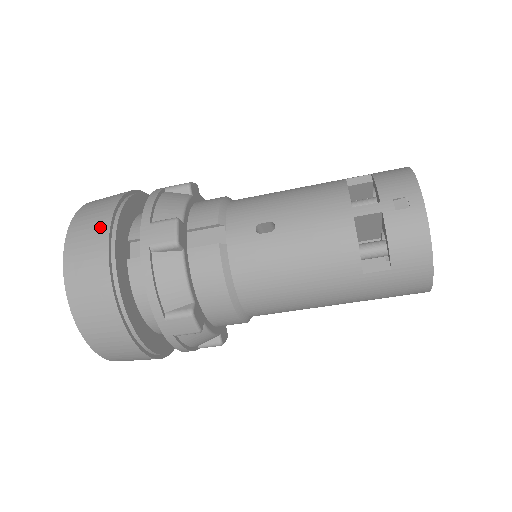
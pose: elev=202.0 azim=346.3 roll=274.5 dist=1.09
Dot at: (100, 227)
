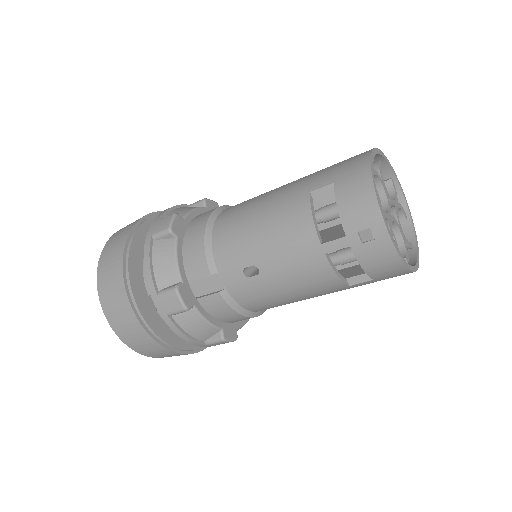
Dot at: (122, 303)
